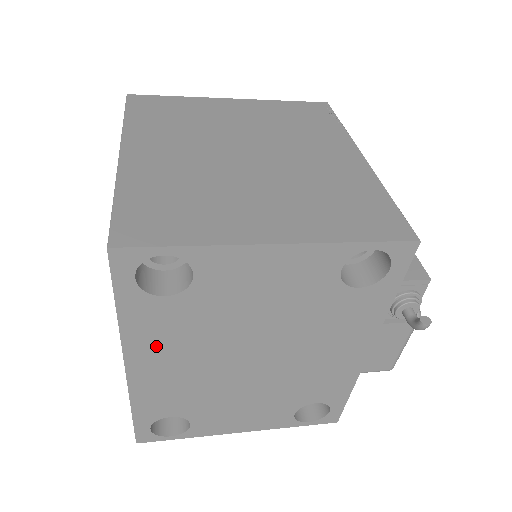
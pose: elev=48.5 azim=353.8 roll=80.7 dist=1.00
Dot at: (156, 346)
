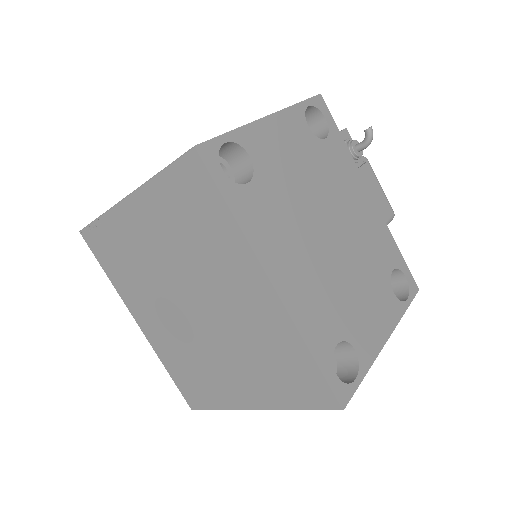
Dot at: (274, 244)
